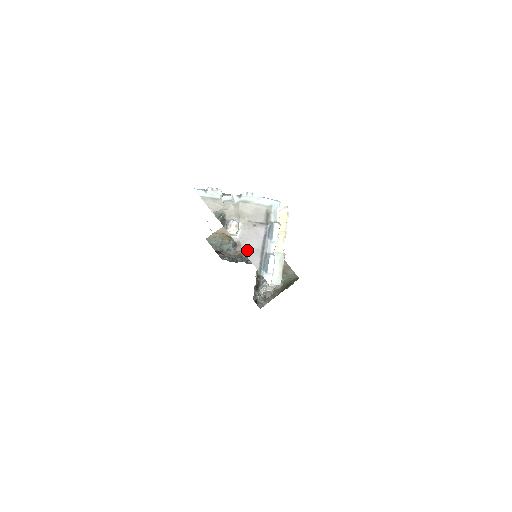
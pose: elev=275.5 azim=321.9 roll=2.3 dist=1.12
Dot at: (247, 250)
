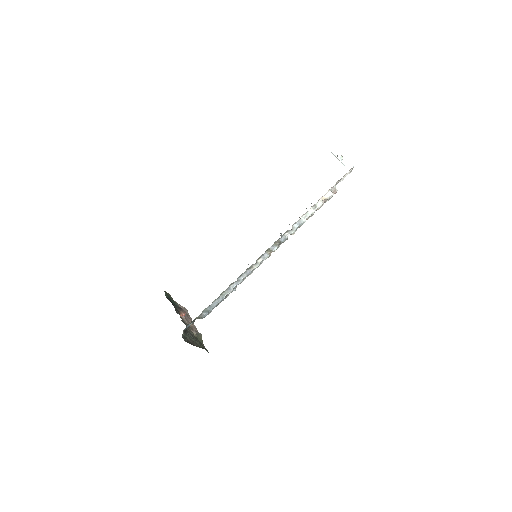
Dot at: occluded
